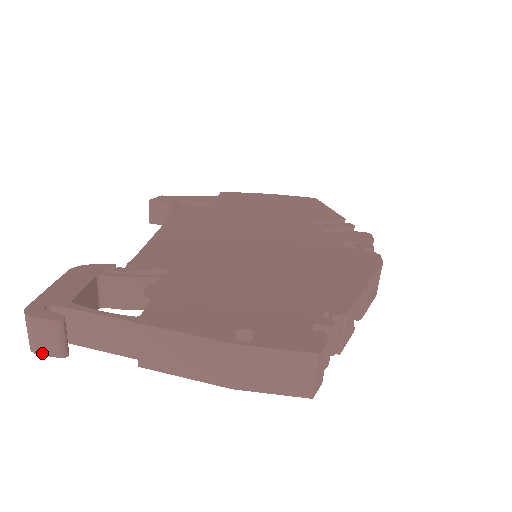
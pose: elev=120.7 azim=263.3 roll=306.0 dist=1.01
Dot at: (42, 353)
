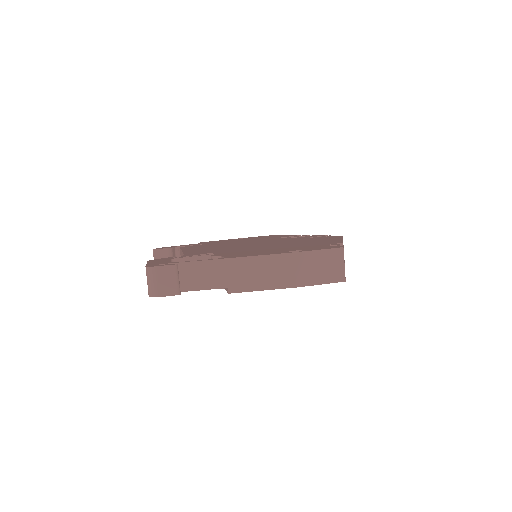
Dot at: (163, 295)
